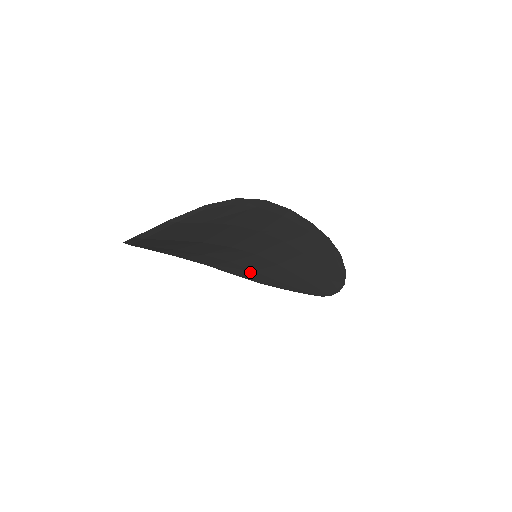
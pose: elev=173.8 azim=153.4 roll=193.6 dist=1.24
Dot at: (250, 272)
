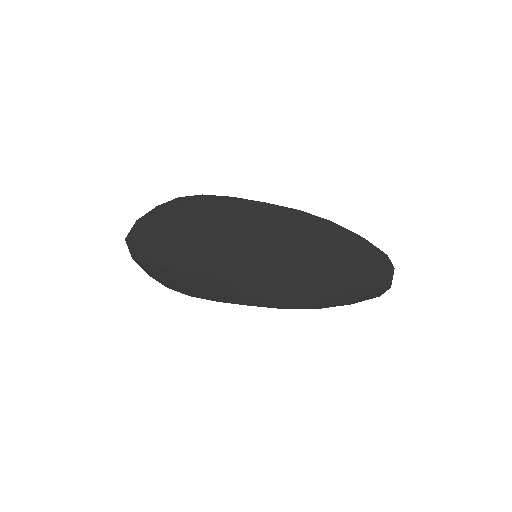
Dot at: (286, 291)
